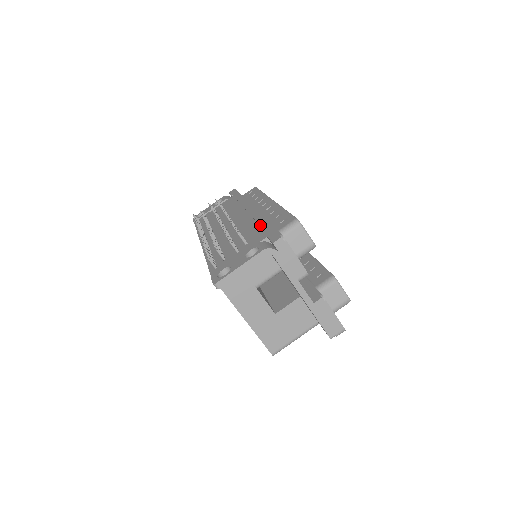
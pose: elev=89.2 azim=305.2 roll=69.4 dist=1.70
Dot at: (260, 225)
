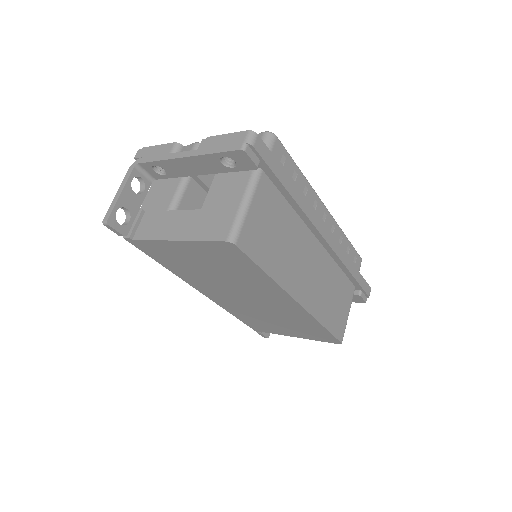
Dot at: occluded
